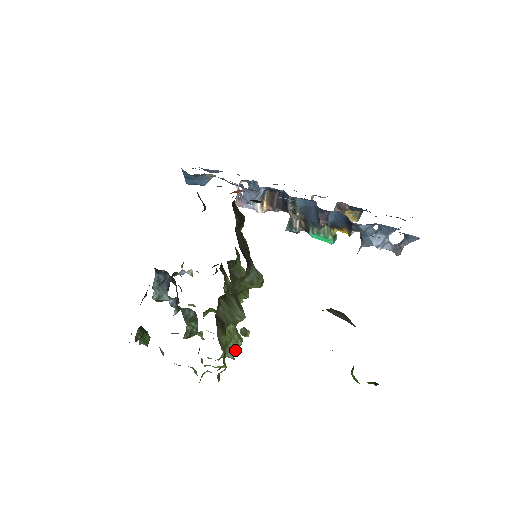
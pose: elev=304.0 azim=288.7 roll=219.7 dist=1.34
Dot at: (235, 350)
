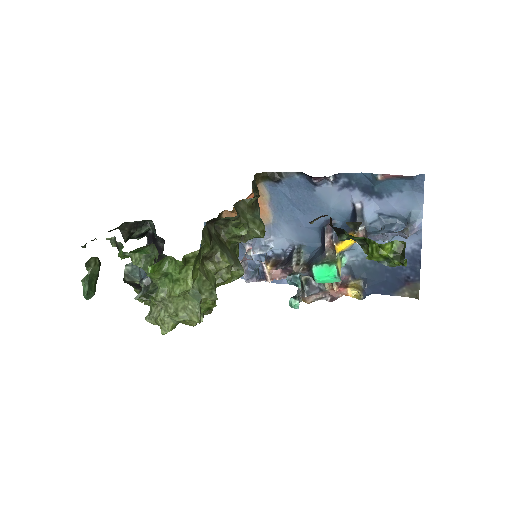
Dot at: occluded
